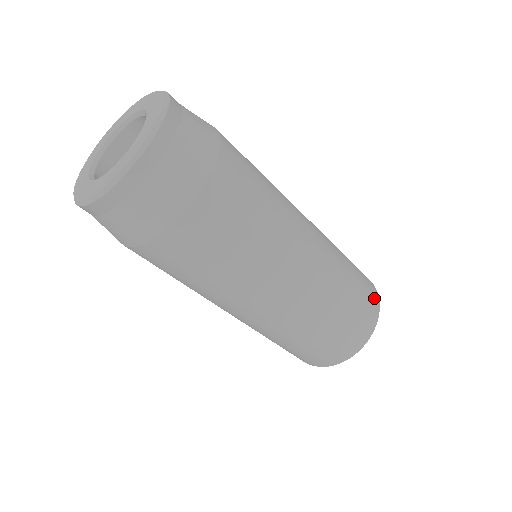
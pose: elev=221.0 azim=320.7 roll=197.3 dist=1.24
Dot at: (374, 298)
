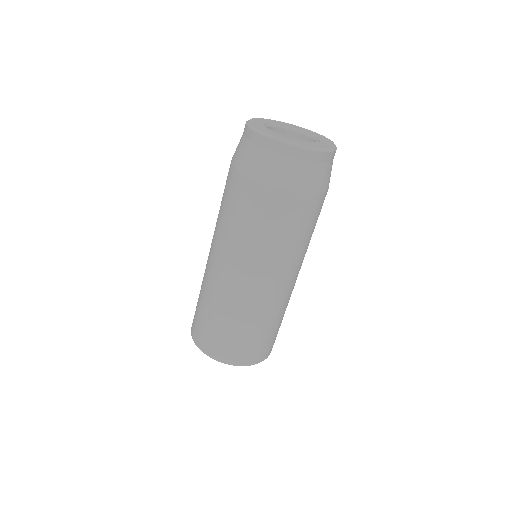
Dot at: (267, 353)
